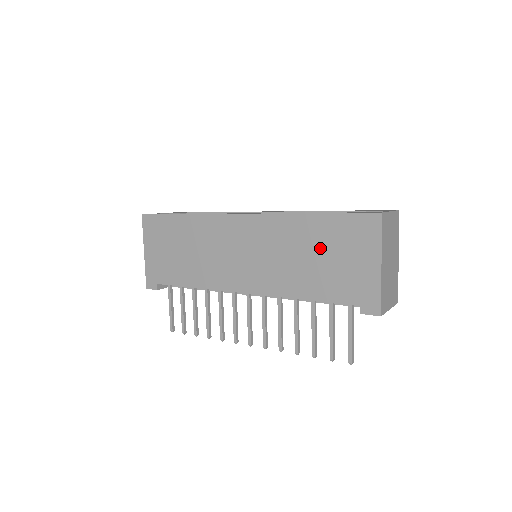
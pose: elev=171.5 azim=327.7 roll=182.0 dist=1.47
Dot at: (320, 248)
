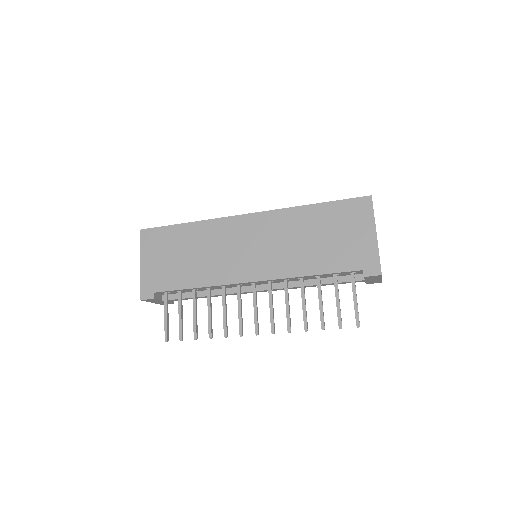
Dot at: (323, 230)
